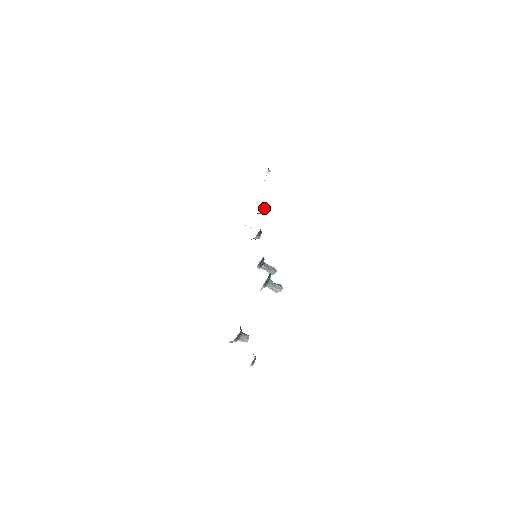
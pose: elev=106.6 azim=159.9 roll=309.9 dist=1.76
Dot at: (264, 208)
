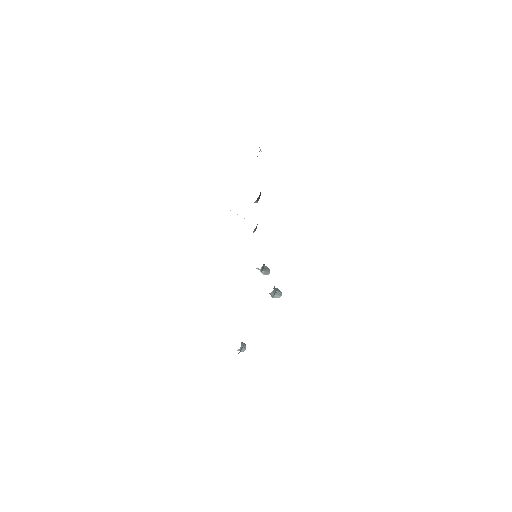
Dot at: (259, 197)
